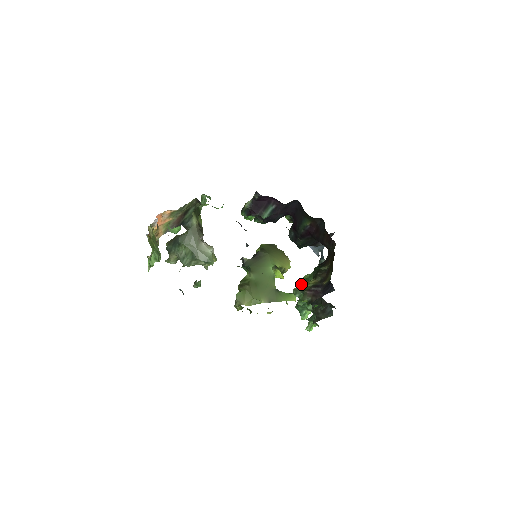
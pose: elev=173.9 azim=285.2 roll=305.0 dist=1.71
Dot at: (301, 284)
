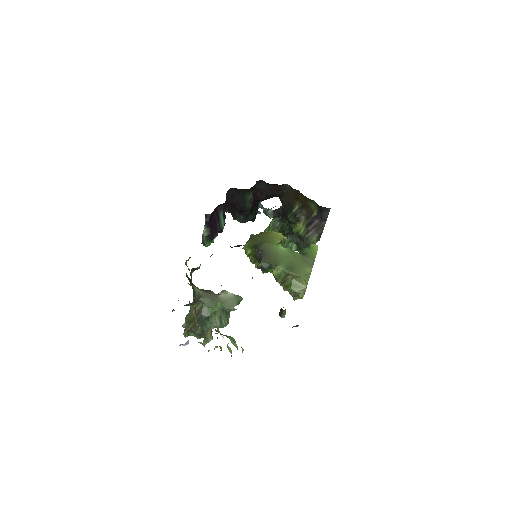
Dot at: (294, 237)
